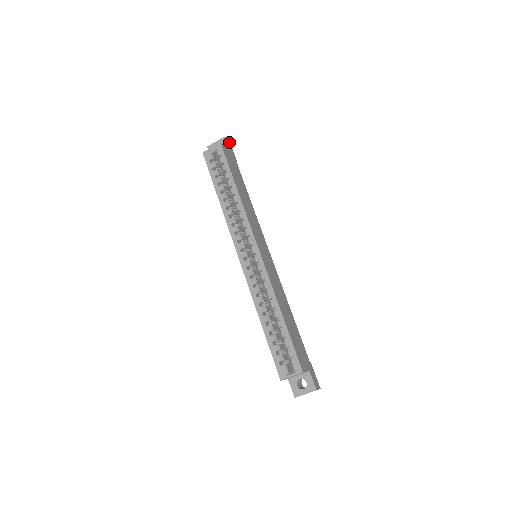
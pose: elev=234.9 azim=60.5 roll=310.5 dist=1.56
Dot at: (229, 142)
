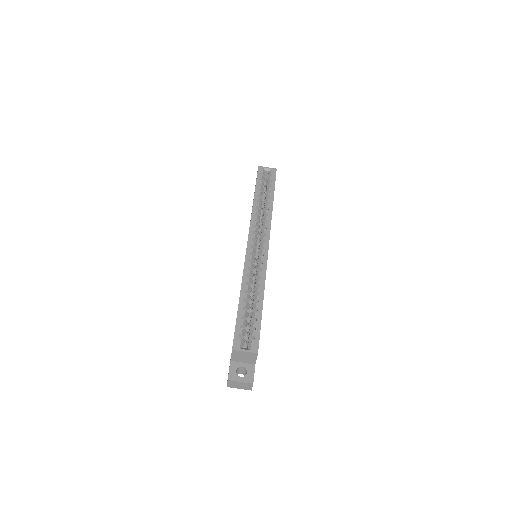
Dot at: occluded
